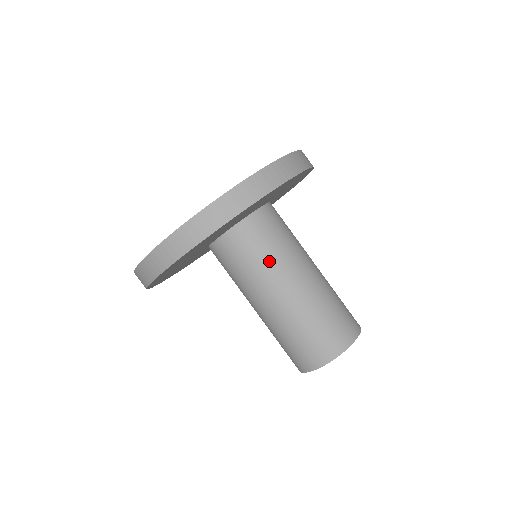
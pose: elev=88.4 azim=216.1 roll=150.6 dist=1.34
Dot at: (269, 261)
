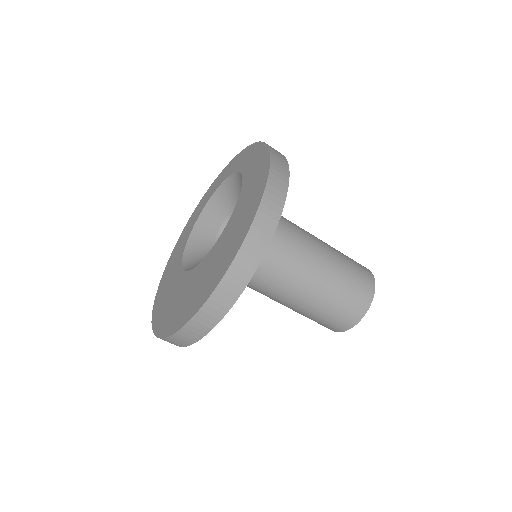
Dot at: (273, 272)
